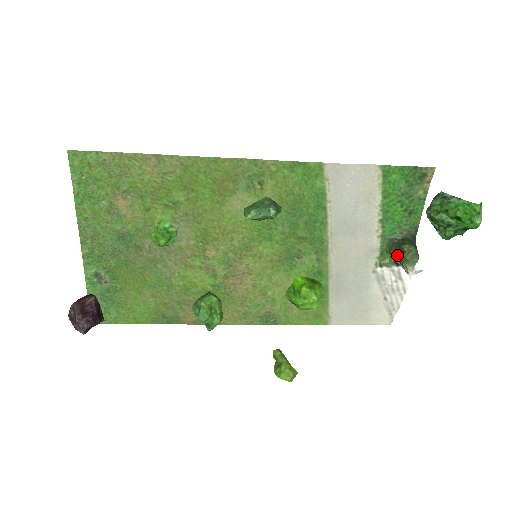
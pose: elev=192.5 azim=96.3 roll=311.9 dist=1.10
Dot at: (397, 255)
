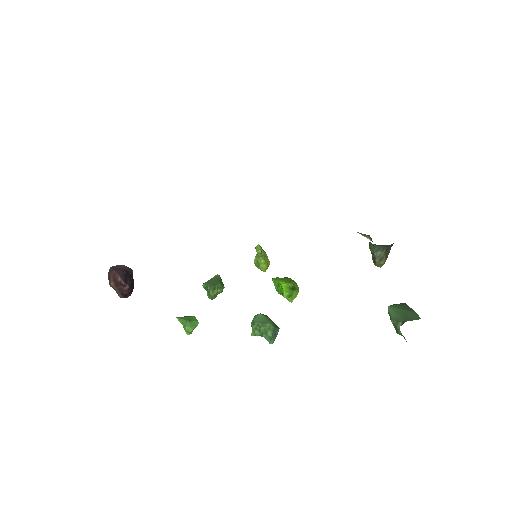
Dot at: (371, 253)
